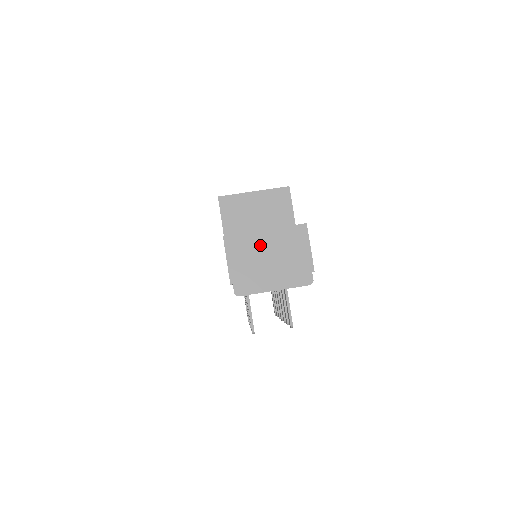
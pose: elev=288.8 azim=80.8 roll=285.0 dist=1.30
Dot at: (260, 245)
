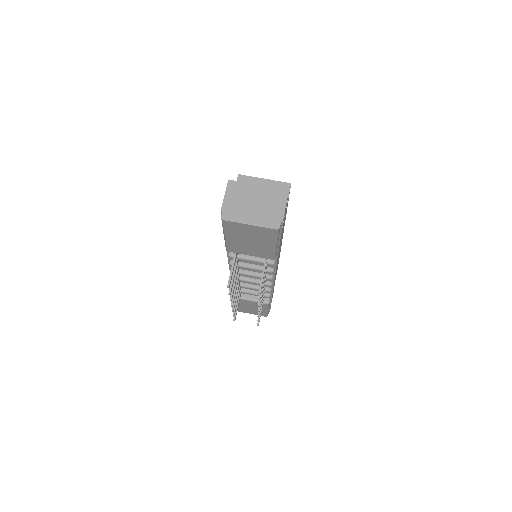
Dot at: (251, 193)
